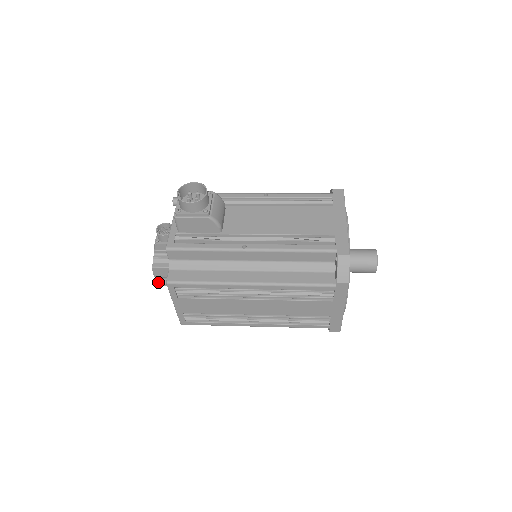
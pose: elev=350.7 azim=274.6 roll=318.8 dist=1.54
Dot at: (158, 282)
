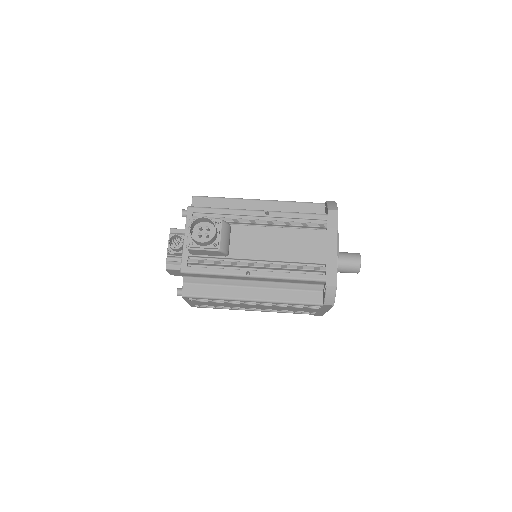
Dot at: (170, 274)
